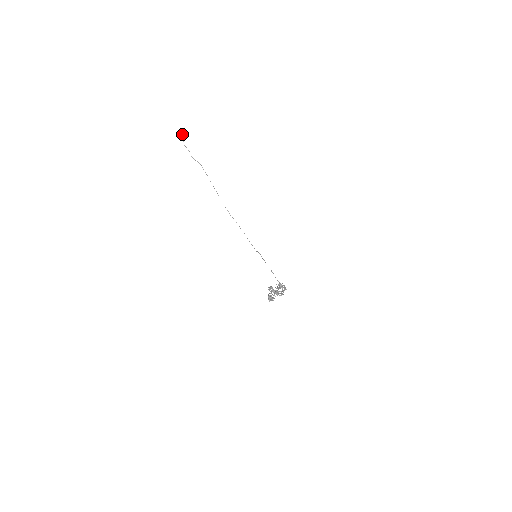
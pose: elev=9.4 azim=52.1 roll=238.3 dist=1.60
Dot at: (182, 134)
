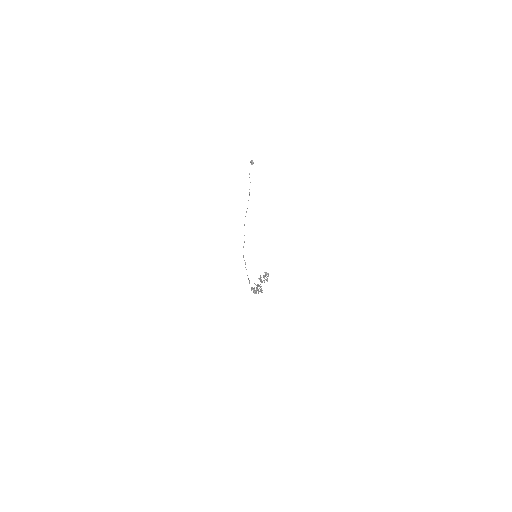
Dot at: occluded
